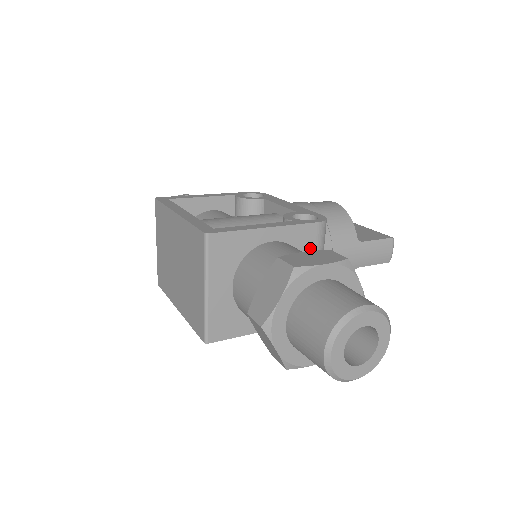
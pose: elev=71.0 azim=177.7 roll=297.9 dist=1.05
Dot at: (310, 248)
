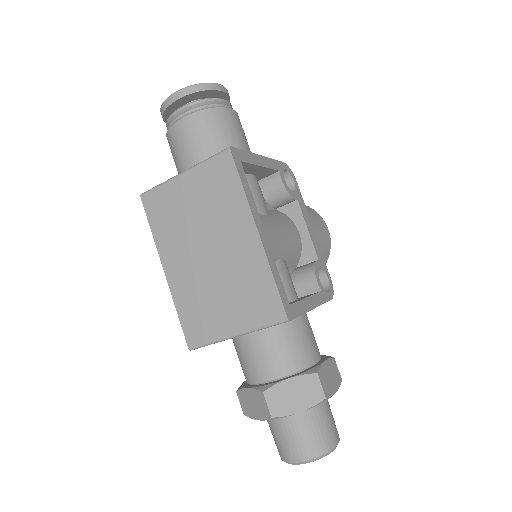
Dot at: occluded
